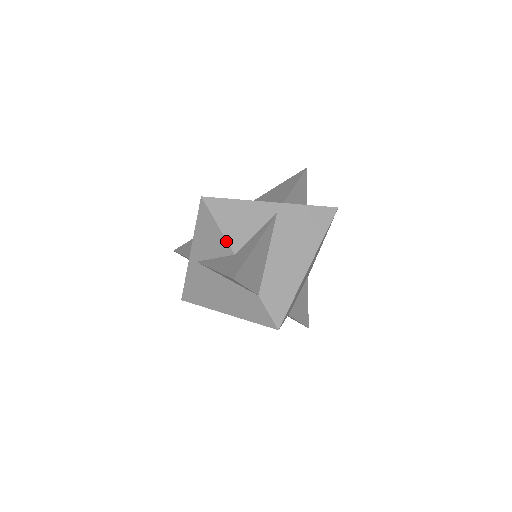
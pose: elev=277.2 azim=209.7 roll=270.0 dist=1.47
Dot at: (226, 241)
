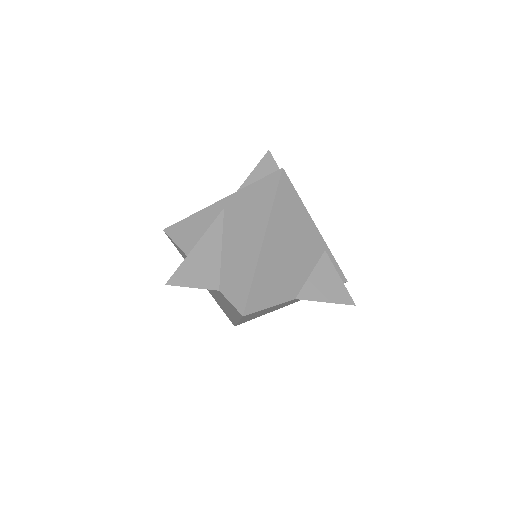
Dot at: (186, 256)
